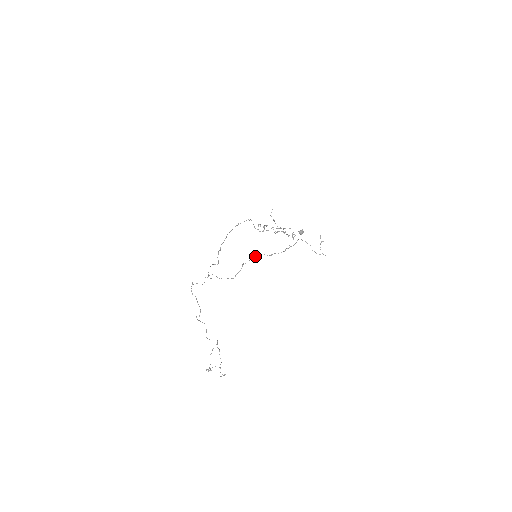
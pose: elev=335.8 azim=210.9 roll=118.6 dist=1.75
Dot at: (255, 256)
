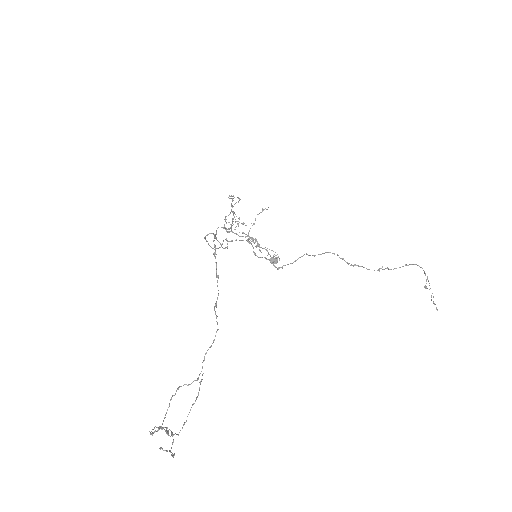
Dot at: occluded
